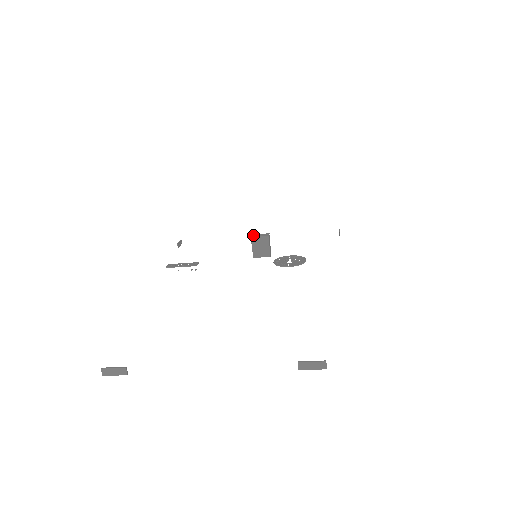
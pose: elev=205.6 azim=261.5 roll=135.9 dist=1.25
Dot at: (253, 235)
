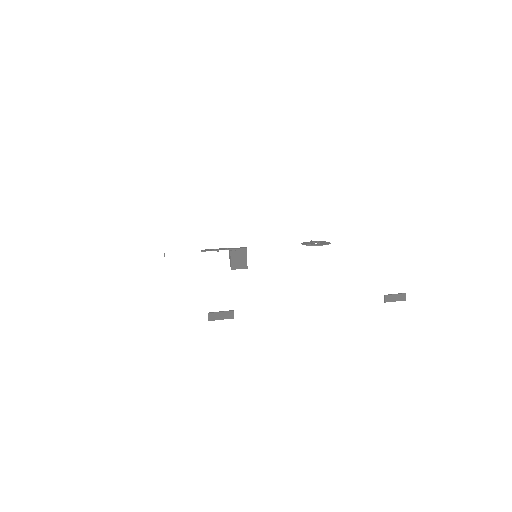
Dot at: (231, 248)
